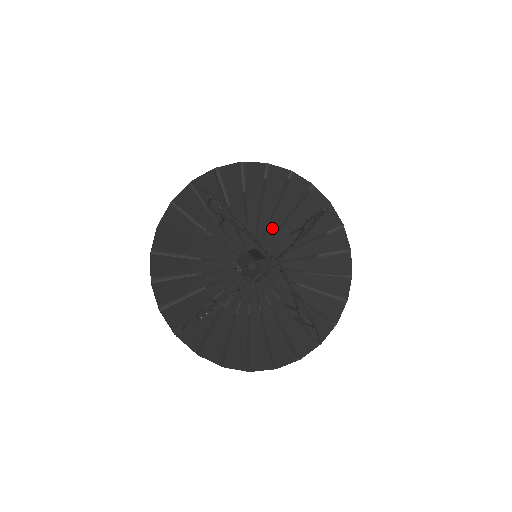
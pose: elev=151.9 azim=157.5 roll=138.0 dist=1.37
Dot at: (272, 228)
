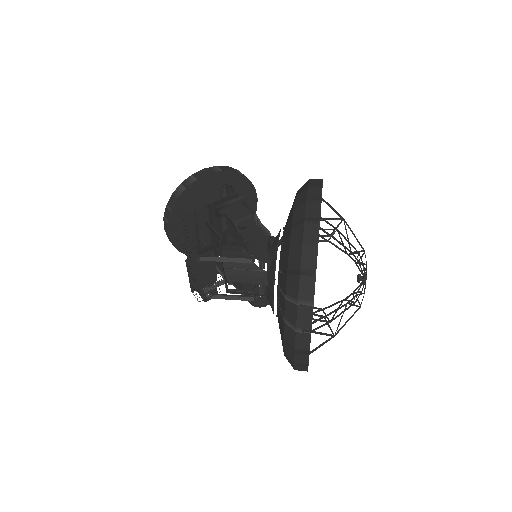
Dot at: occluded
